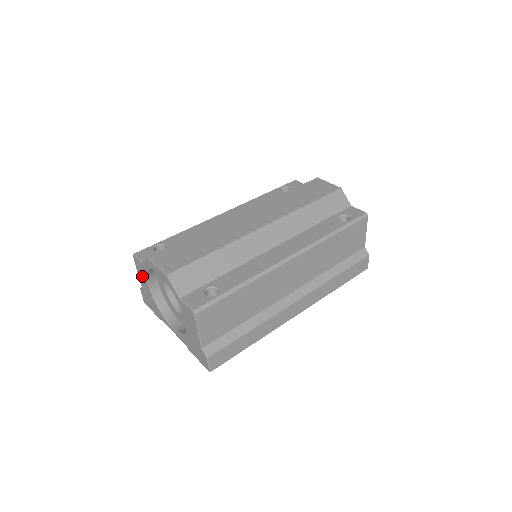
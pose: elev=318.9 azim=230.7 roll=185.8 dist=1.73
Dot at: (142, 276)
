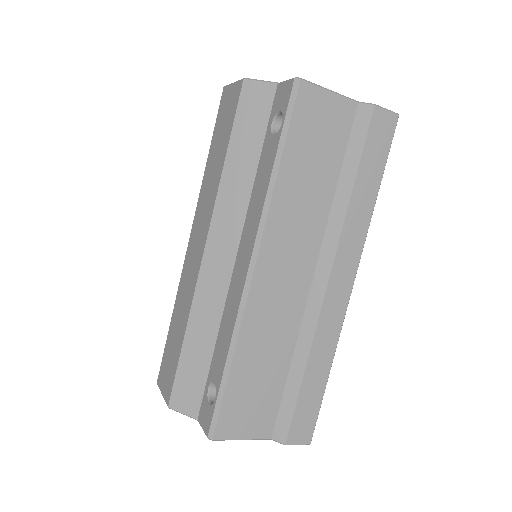
Dot at: occluded
